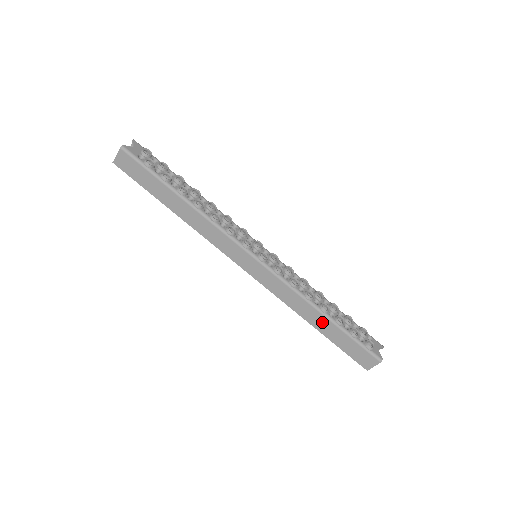
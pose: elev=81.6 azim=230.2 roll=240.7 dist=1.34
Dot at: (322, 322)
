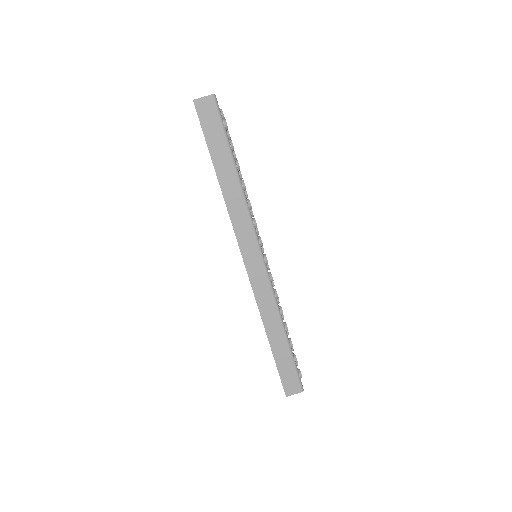
Dot at: (279, 338)
